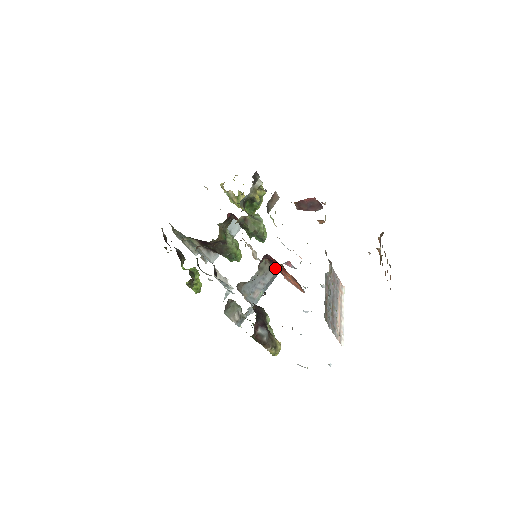
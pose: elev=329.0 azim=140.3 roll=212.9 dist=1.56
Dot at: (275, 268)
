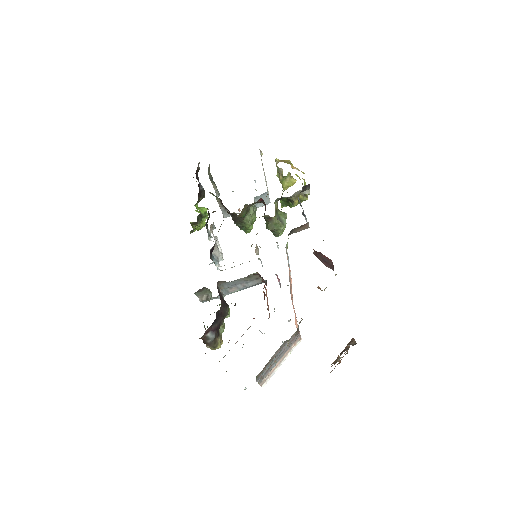
Dot at: (263, 280)
